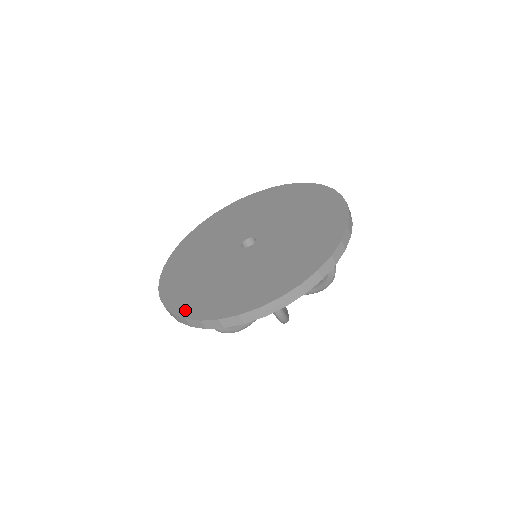
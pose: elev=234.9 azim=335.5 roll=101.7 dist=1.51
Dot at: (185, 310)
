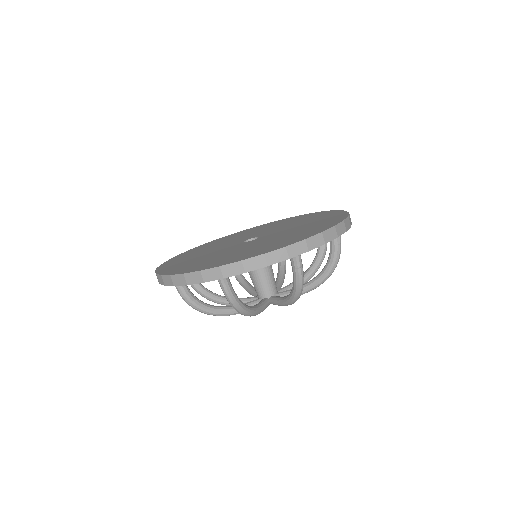
Dot at: (163, 269)
